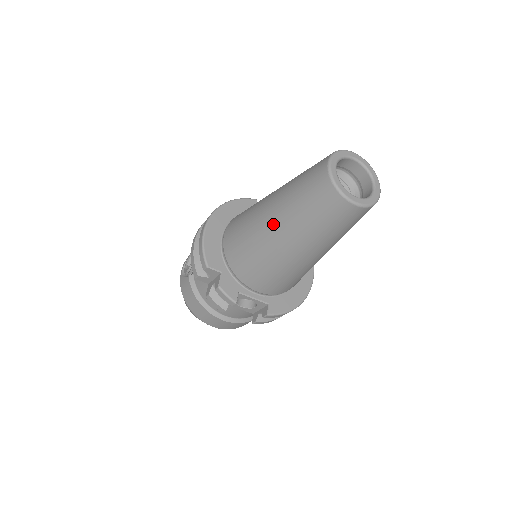
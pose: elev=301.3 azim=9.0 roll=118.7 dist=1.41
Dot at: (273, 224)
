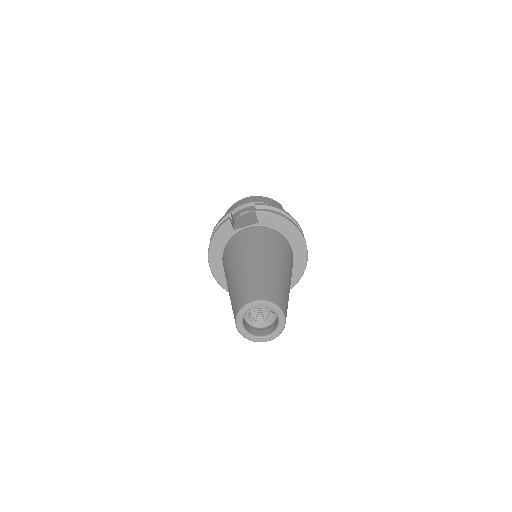
Dot at: occluded
